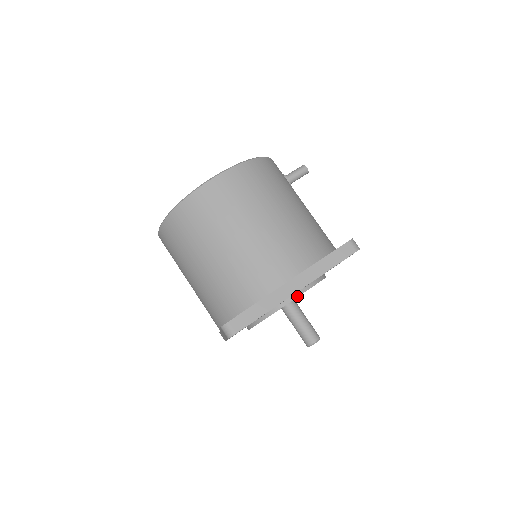
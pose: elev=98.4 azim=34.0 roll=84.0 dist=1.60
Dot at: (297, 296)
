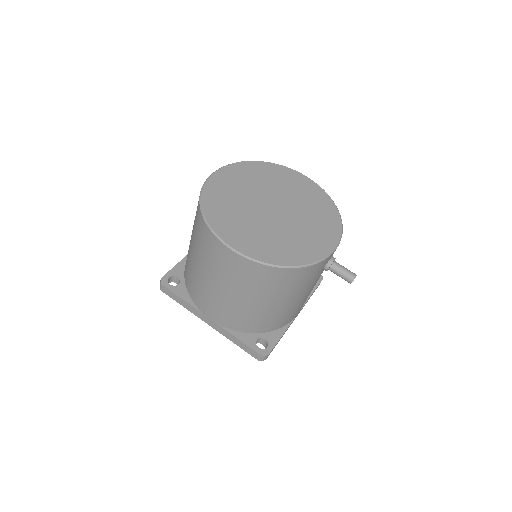
Dot at: occluded
